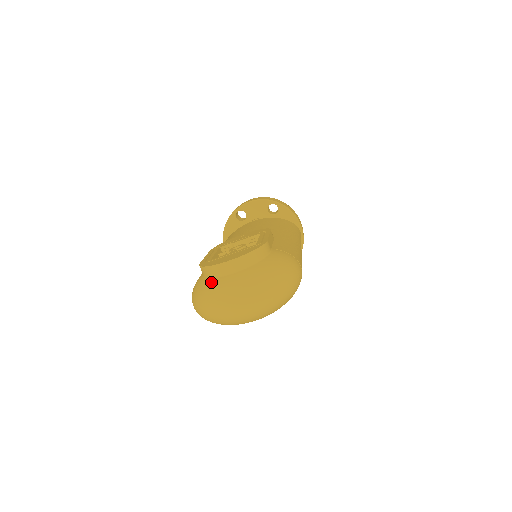
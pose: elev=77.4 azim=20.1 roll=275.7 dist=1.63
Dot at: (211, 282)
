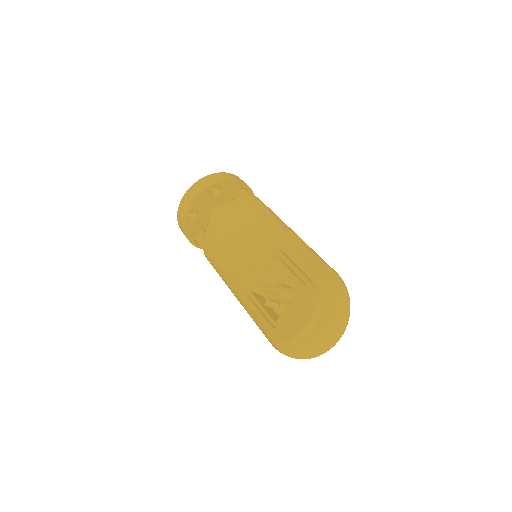
Dot at: (299, 343)
